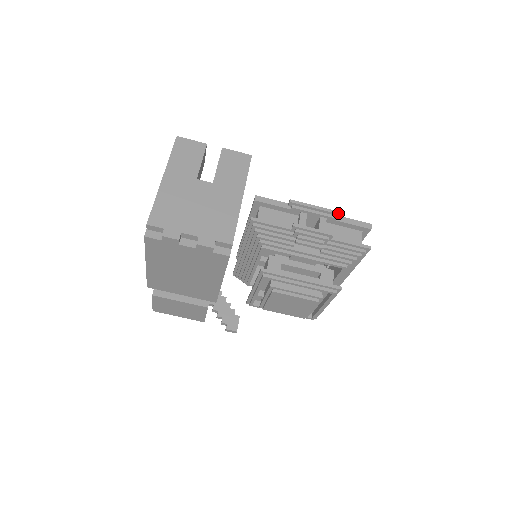
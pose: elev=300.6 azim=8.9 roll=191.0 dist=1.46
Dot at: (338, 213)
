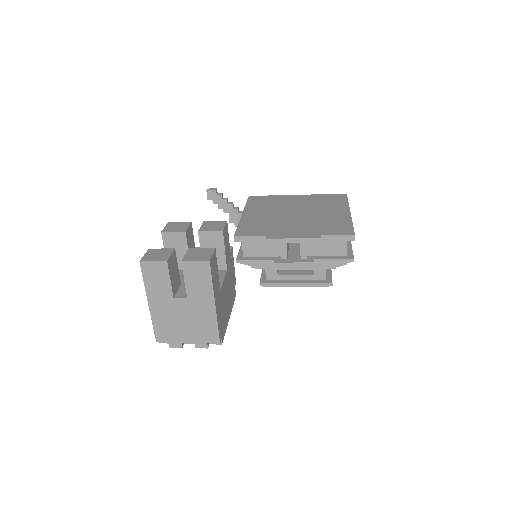
Dot at: (316, 240)
